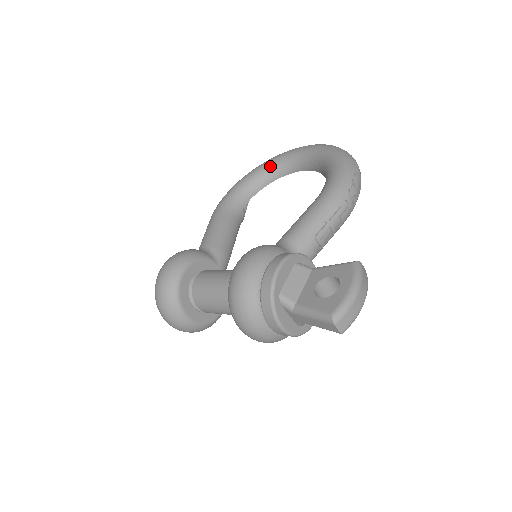
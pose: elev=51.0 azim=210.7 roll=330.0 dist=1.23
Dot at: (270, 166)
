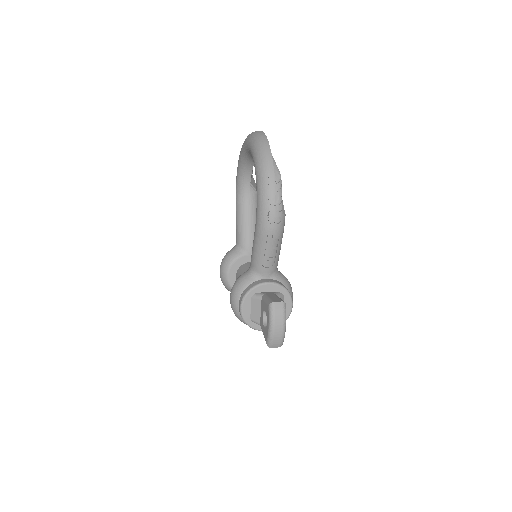
Dot at: (243, 156)
